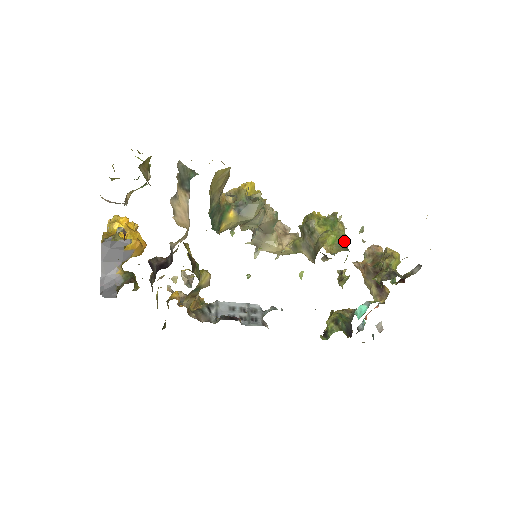
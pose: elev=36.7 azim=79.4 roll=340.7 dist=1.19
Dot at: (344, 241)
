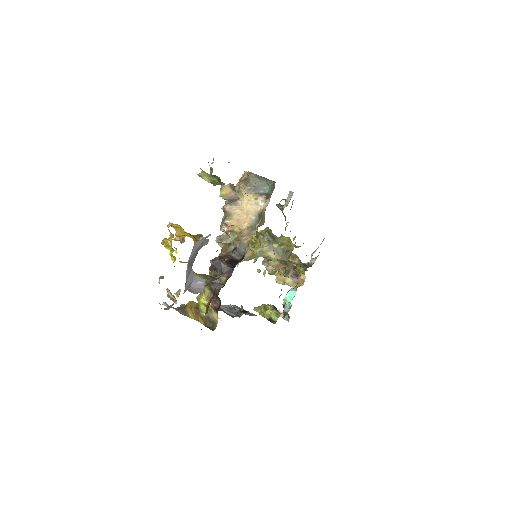
Dot at: occluded
